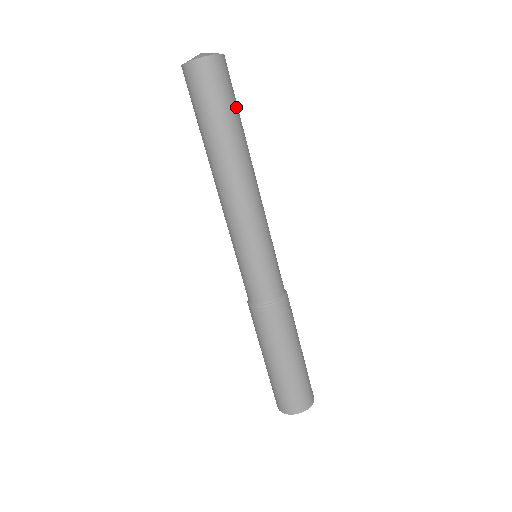
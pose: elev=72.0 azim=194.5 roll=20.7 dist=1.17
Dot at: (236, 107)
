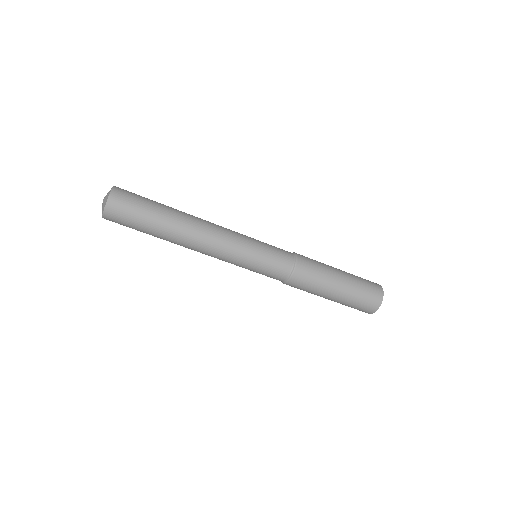
Dot at: (145, 220)
